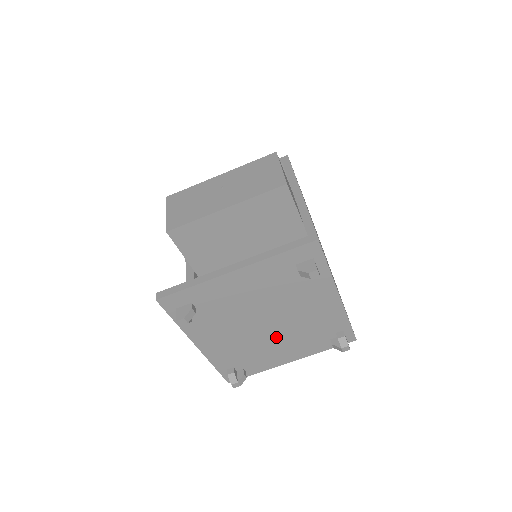
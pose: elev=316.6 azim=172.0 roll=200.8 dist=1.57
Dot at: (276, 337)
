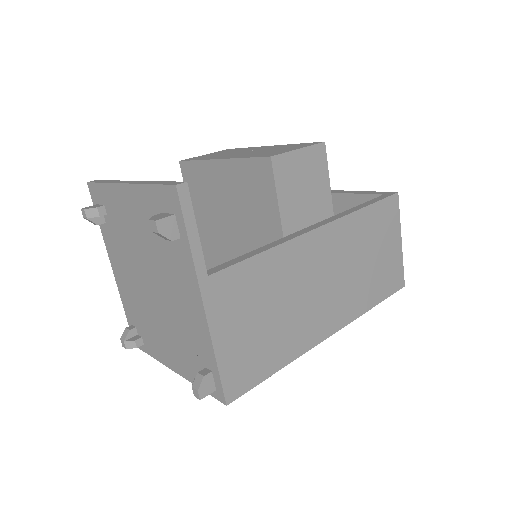
Dot at: (160, 316)
